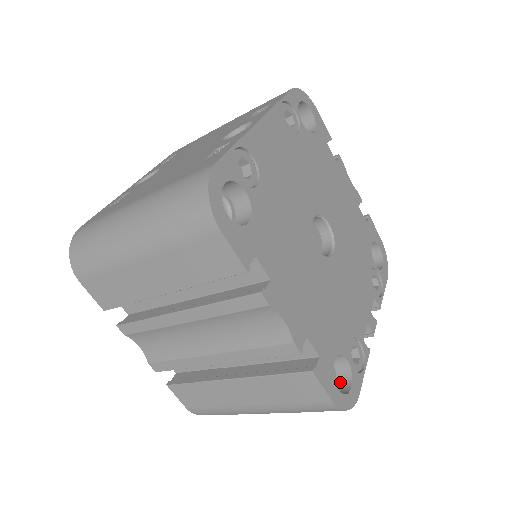
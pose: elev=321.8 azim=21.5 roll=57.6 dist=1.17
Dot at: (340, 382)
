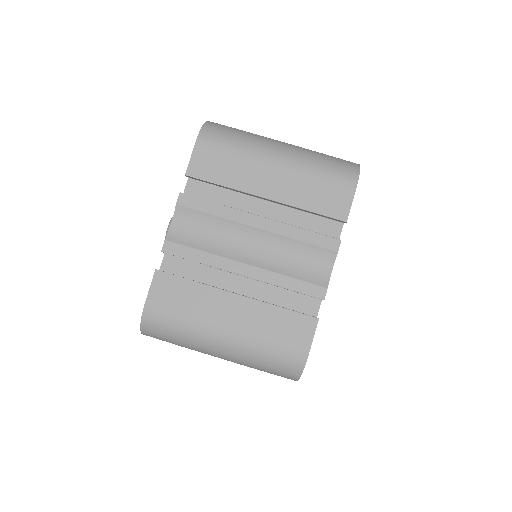
Dot at: occluded
